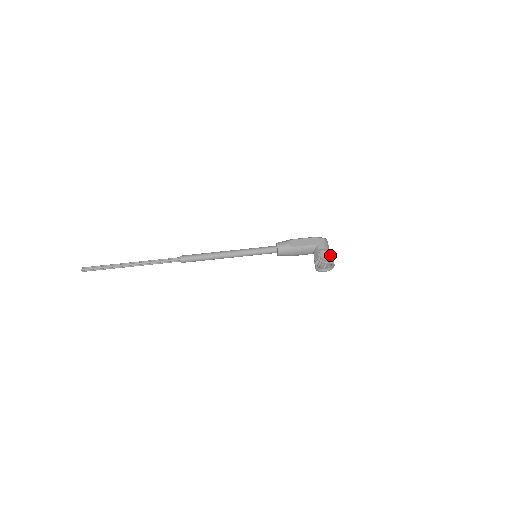
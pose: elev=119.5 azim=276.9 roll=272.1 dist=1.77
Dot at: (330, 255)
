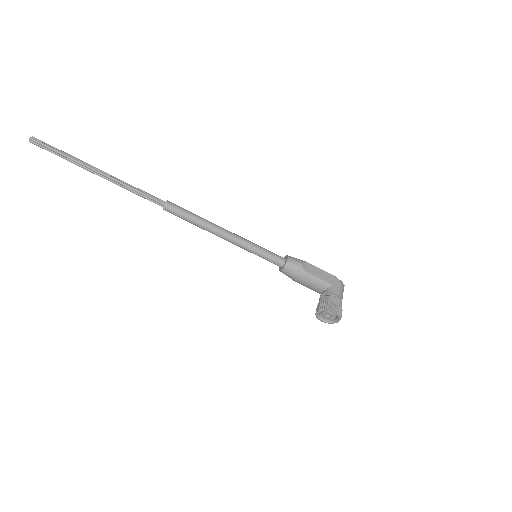
Dot at: (341, 306)
